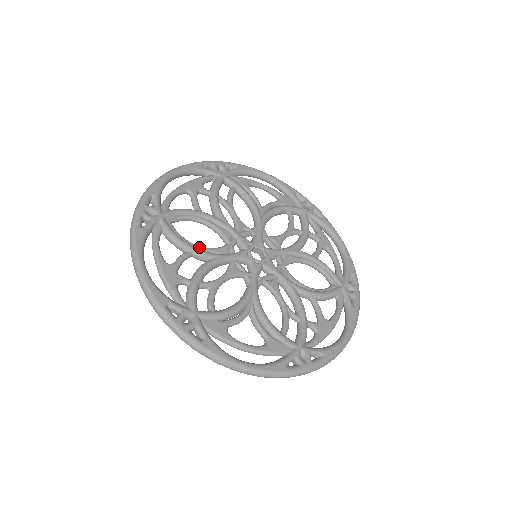
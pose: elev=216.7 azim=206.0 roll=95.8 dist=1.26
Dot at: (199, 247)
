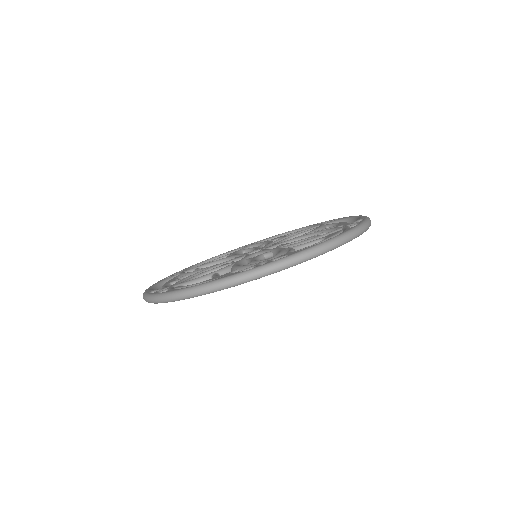
Dot at: occluded
